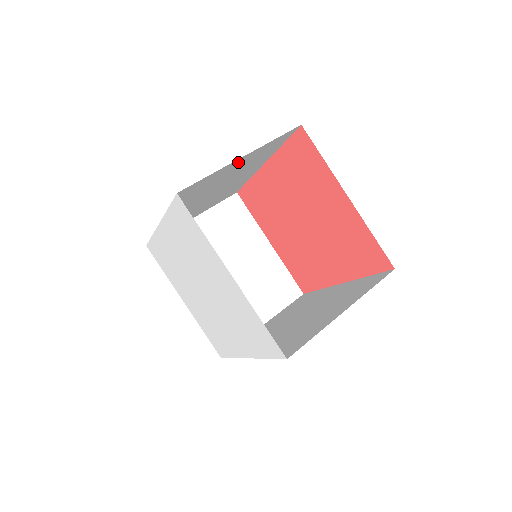
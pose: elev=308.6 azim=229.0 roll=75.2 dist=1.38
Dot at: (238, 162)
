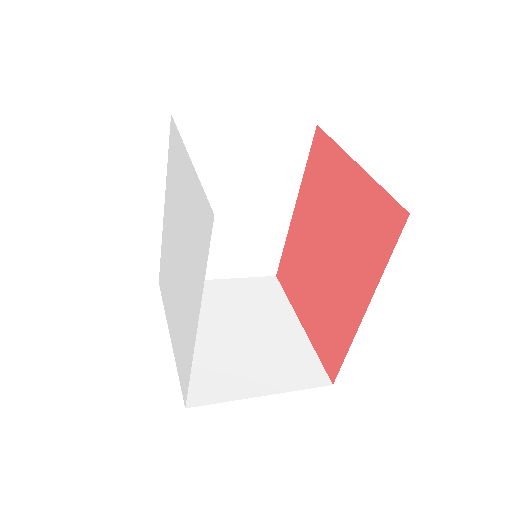
Dot at: (245, 133)
